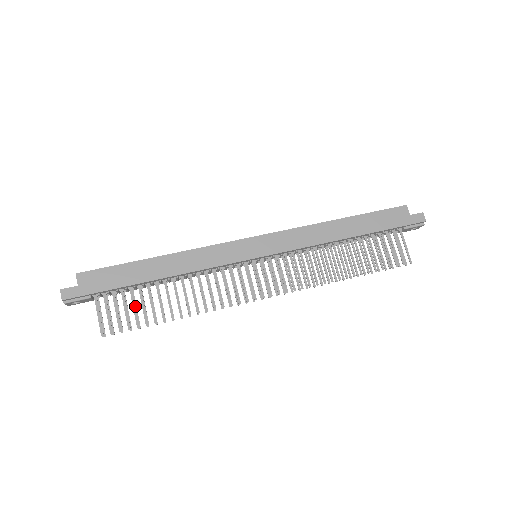
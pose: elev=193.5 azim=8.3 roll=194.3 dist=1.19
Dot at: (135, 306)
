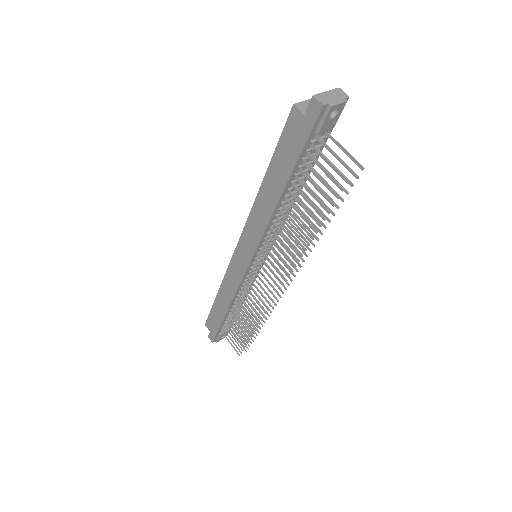
Dot at: (236, 332)
